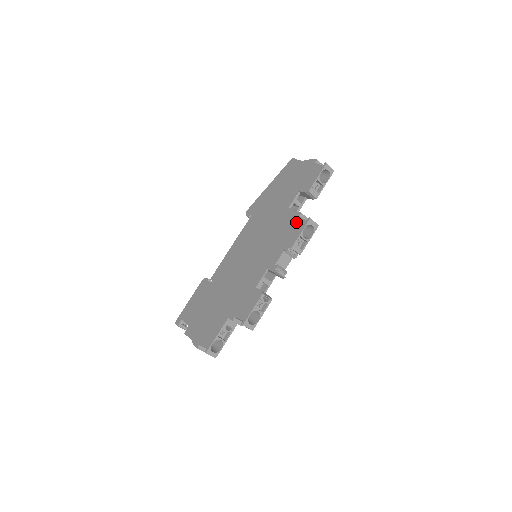
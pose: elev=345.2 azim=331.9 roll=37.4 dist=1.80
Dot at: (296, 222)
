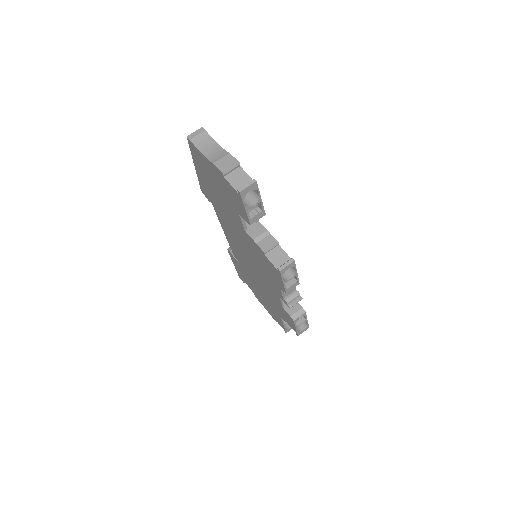
Dot at: (268, 263)
